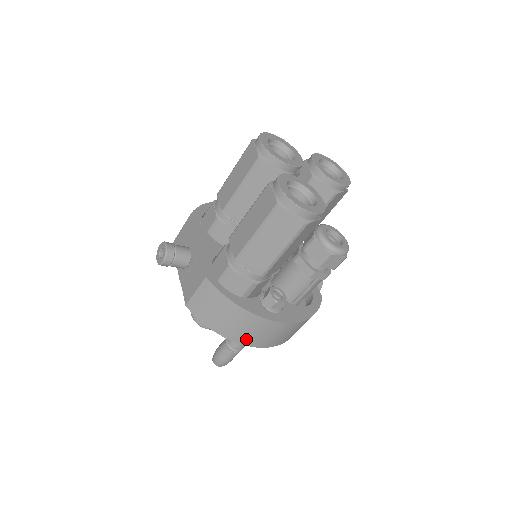
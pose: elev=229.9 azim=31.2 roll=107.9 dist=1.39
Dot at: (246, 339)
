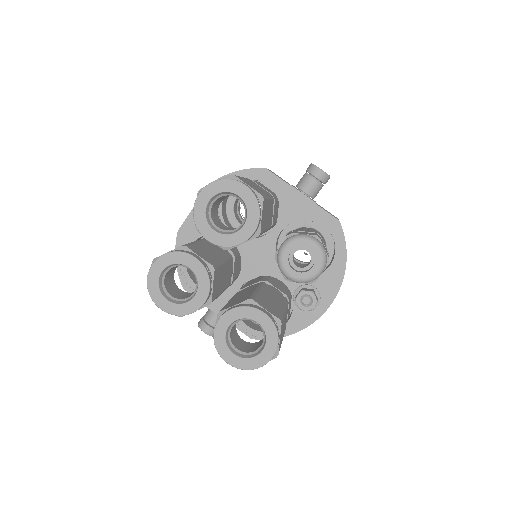
Dot at: occluded
